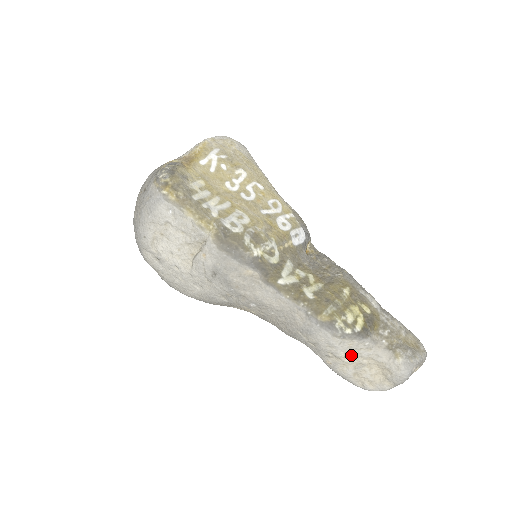
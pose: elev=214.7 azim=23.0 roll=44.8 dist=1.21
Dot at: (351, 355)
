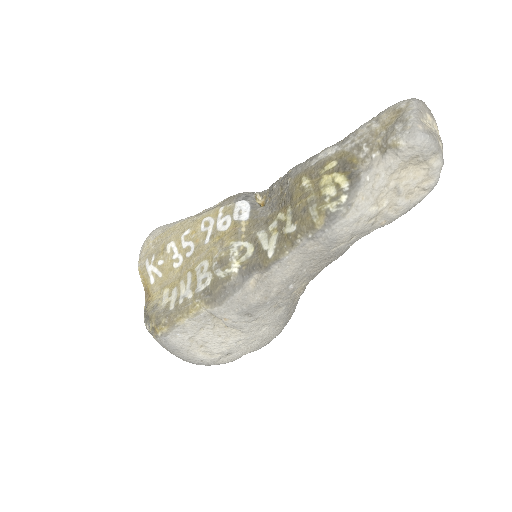
Dot at: (379, 198)
